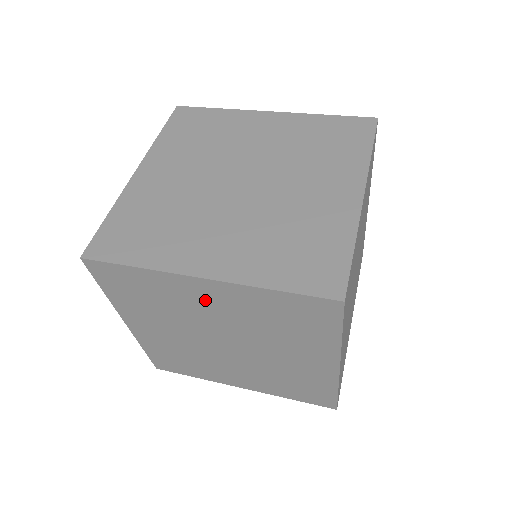
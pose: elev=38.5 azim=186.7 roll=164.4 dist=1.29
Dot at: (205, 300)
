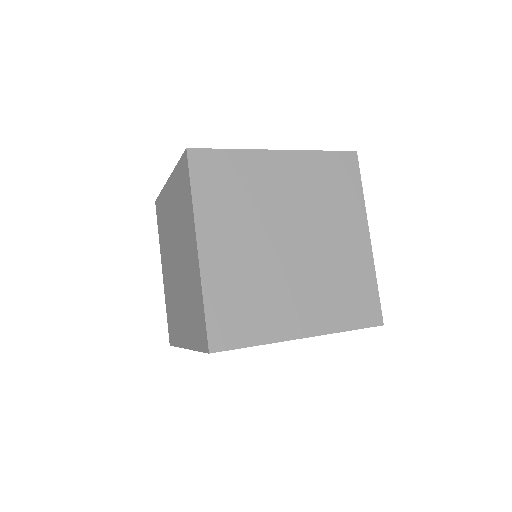
Dot at: (170, 205)
